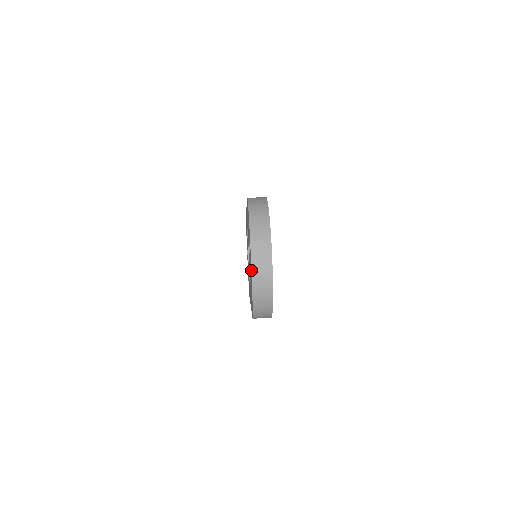
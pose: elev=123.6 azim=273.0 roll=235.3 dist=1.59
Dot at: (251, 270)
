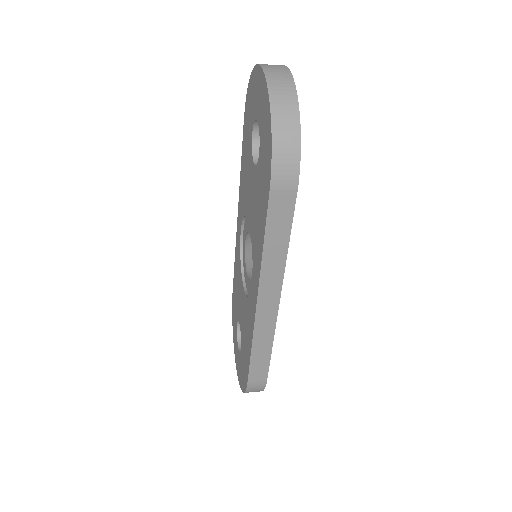
Dot at: (264, 73)
